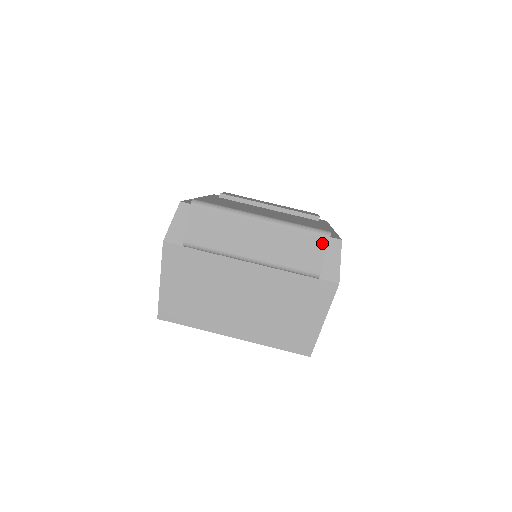
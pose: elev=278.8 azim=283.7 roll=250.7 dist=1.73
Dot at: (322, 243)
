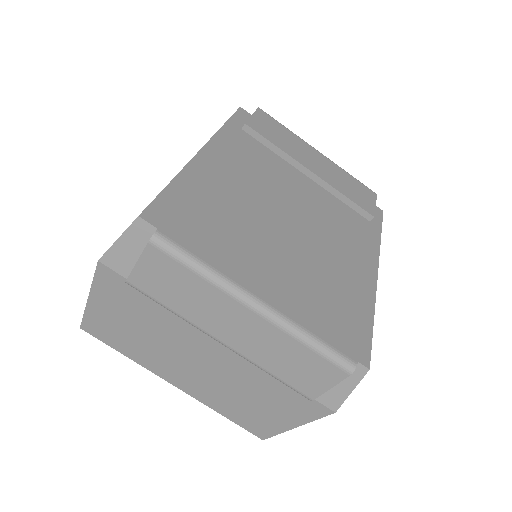
Dot at: (335, 375)
